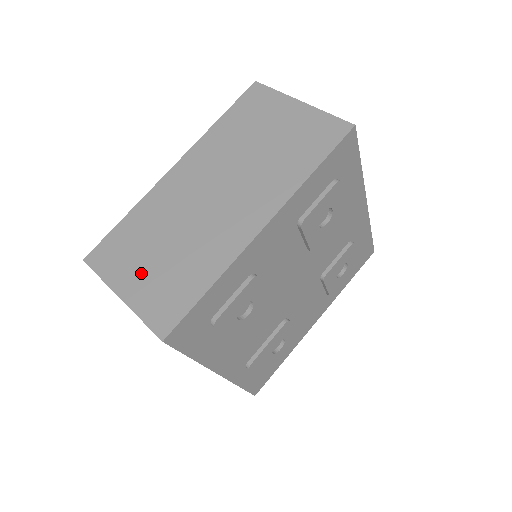
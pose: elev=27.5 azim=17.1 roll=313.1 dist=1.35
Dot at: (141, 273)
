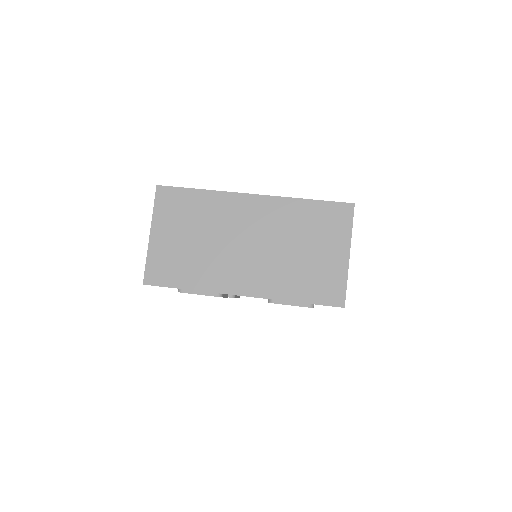
Dot at: (171, 236)
